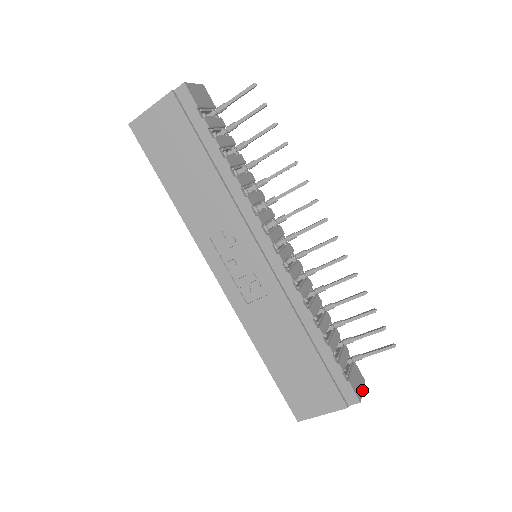
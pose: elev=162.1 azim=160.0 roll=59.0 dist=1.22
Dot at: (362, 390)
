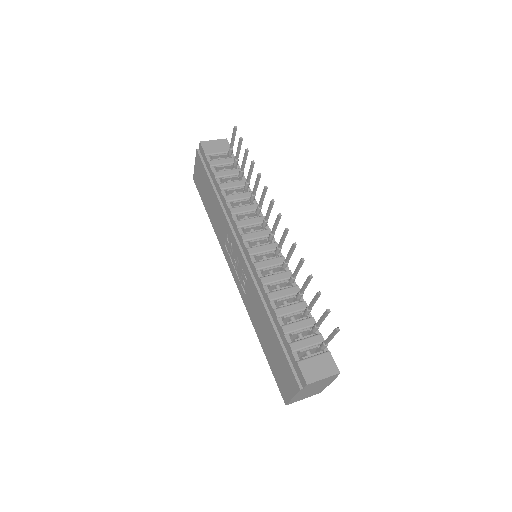
Dot at: (323, 377)
